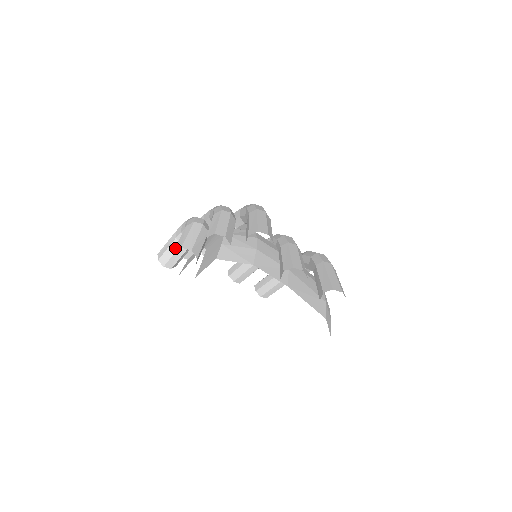
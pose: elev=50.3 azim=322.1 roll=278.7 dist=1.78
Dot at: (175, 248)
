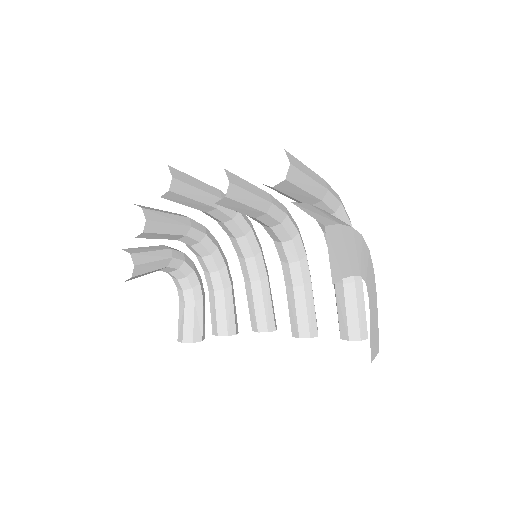
Dot at: occluded
